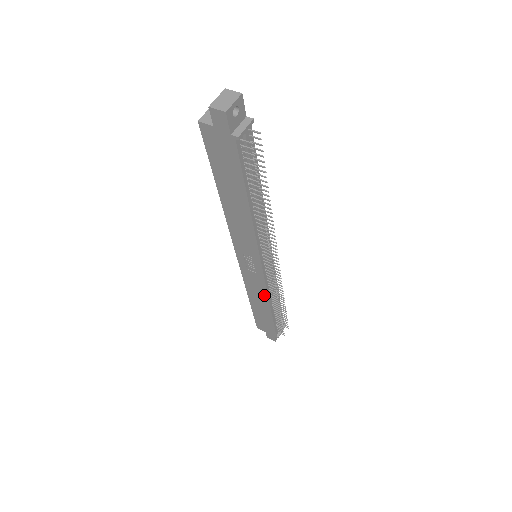
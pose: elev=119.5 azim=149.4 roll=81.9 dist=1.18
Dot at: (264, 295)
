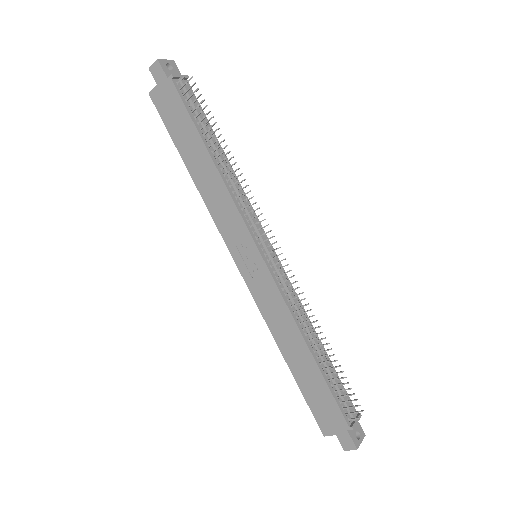
Dot at: (287, 317)
